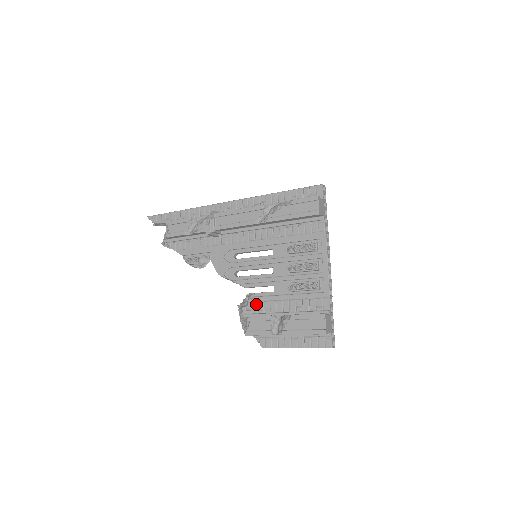
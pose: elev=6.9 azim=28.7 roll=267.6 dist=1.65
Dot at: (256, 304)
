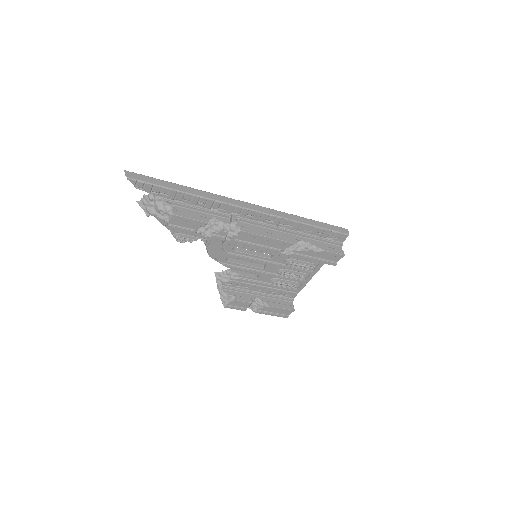
Dot at: (238, 283)
